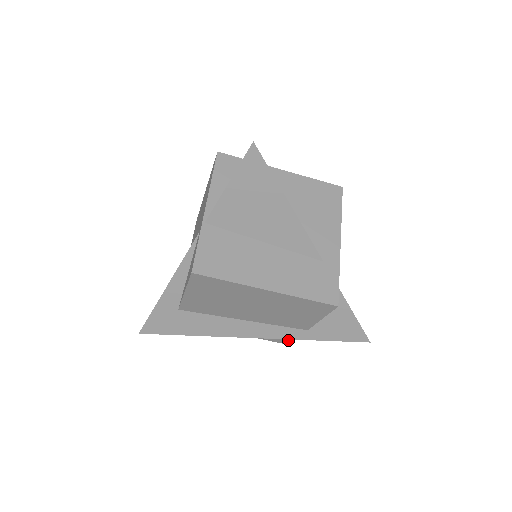
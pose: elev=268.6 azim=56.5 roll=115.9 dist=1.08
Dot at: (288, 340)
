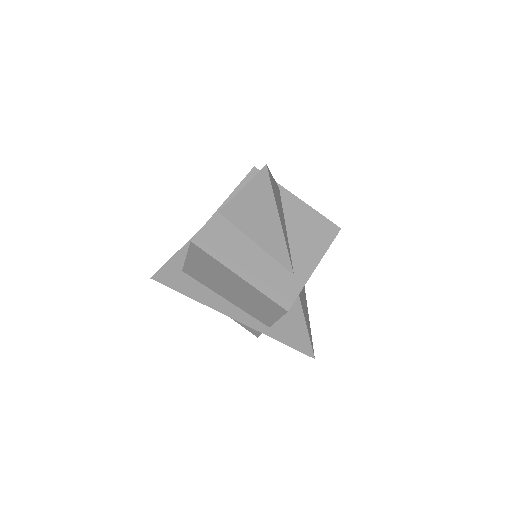
Dot at: (257, 332)
